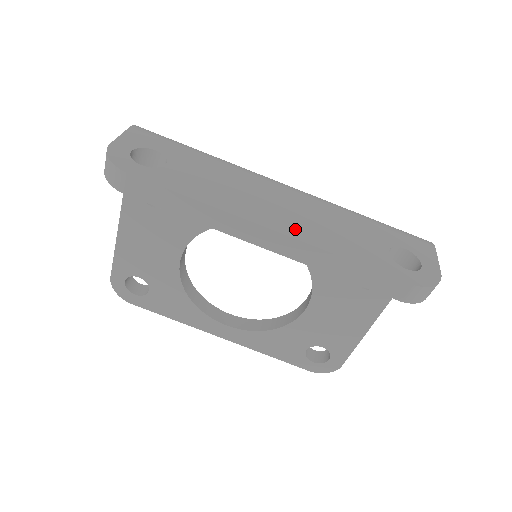
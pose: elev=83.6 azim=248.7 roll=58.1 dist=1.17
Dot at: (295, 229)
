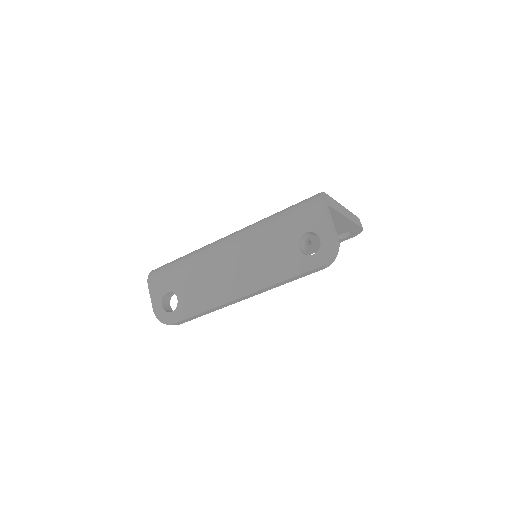
Dot at: (249, 285)
